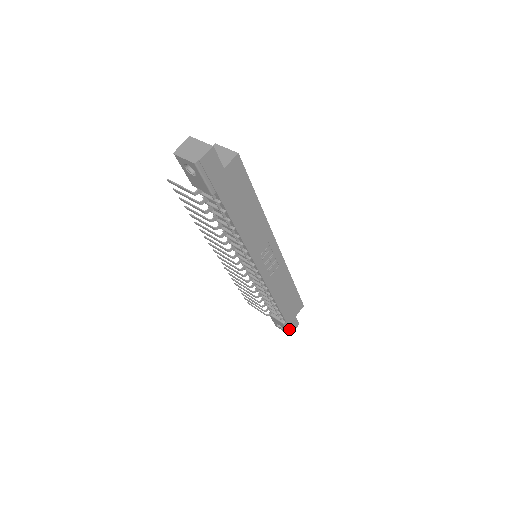
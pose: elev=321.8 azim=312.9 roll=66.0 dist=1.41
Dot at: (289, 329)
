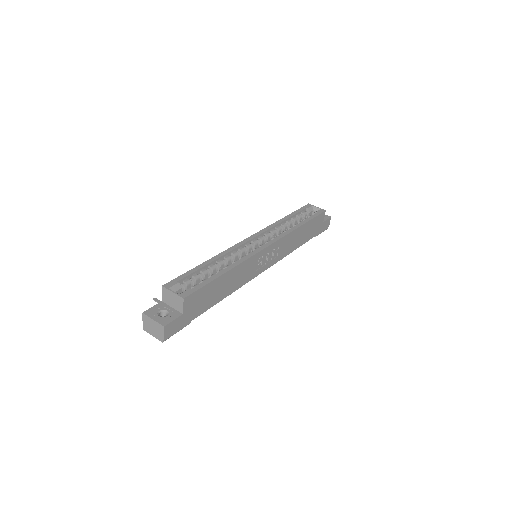
Dot at: (324, 230)
